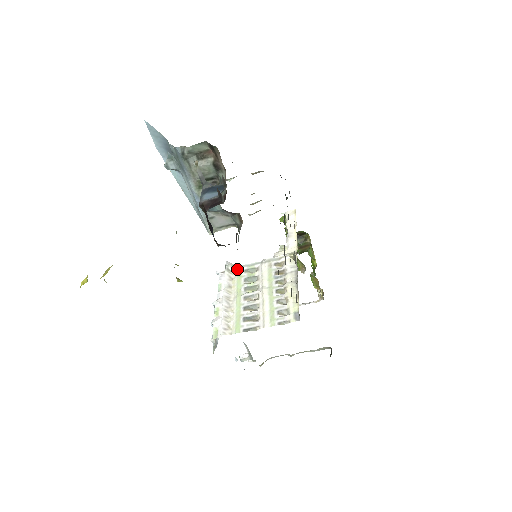
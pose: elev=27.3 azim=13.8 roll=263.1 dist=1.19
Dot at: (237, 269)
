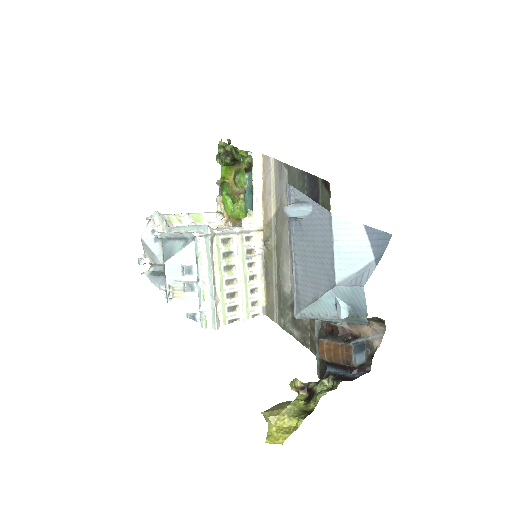
Dot at: (216, 237)
